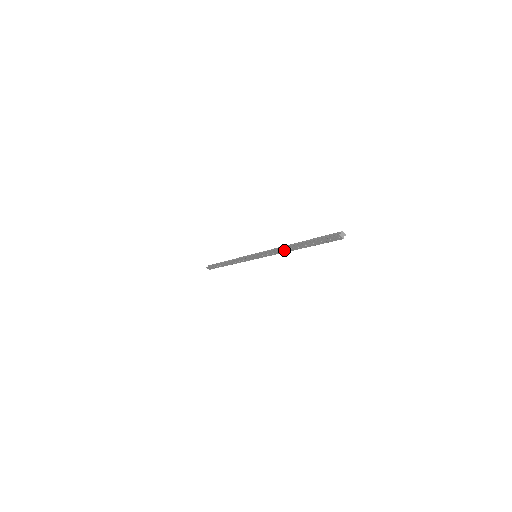
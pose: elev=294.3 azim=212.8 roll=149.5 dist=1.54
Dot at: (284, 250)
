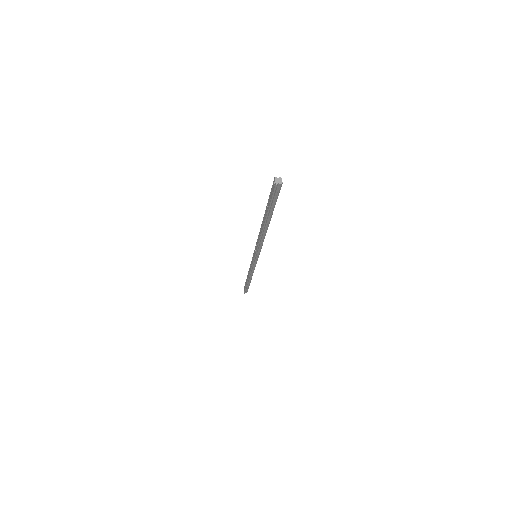
Dot at: (261, 231)
